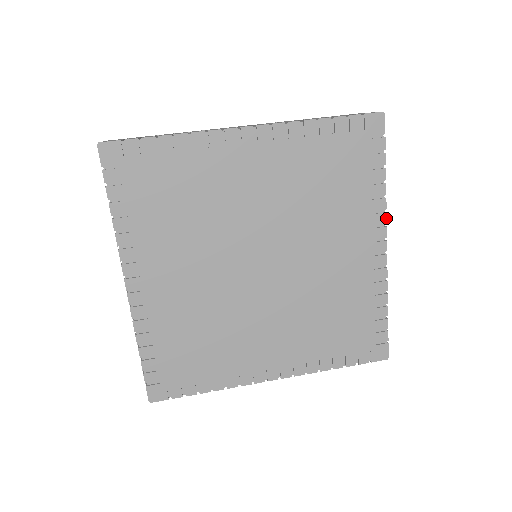
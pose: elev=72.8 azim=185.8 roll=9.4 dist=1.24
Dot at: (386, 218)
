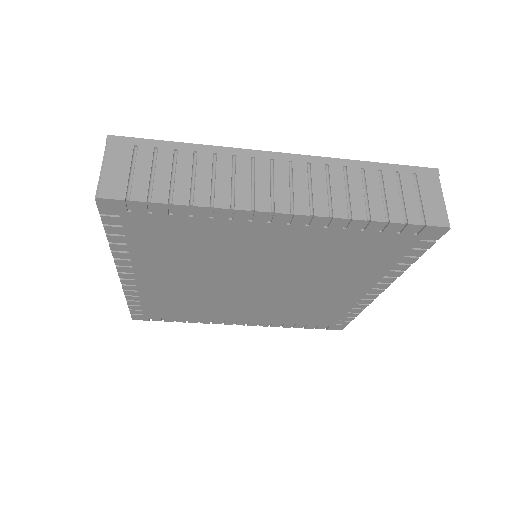
Dot at: occluded
